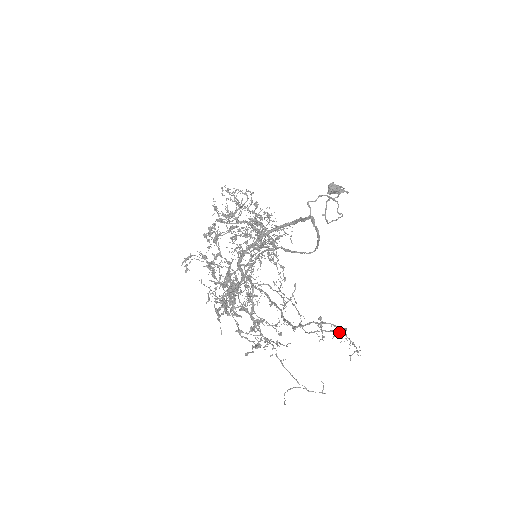
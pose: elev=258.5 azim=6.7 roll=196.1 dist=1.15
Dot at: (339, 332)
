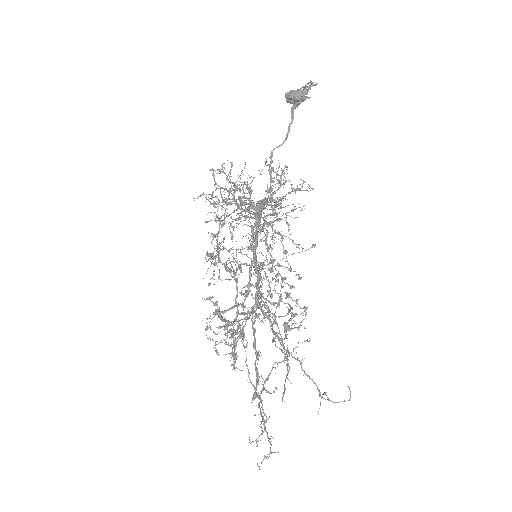
Dot at: occluded
